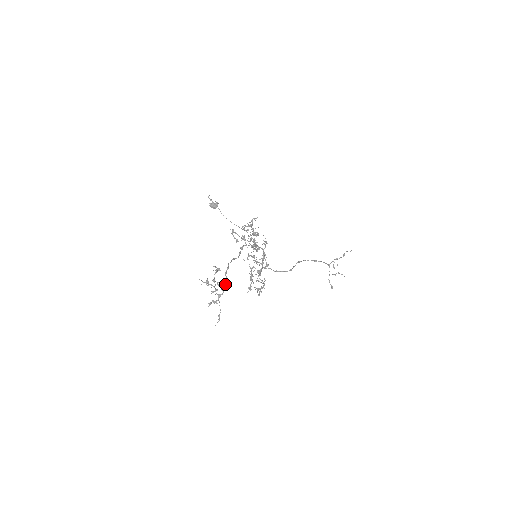
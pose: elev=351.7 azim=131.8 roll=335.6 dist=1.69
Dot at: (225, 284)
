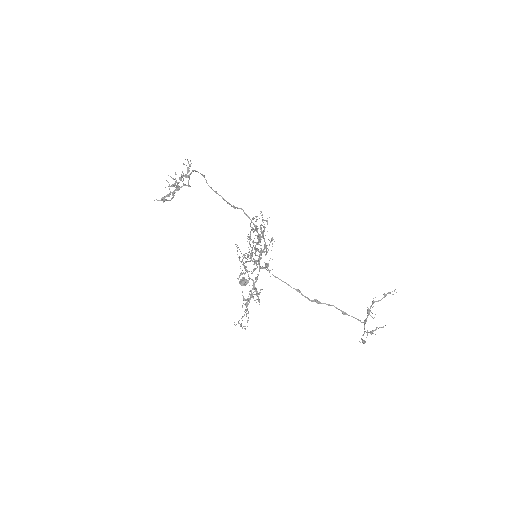
Dot at: (189, 174)
